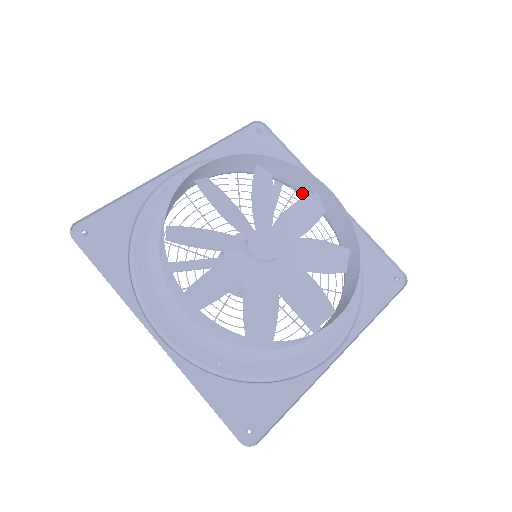
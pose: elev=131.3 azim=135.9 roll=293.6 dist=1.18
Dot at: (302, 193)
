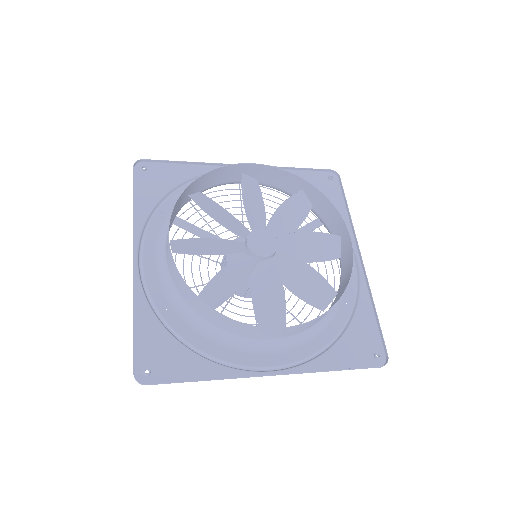
Dot at: occluded
